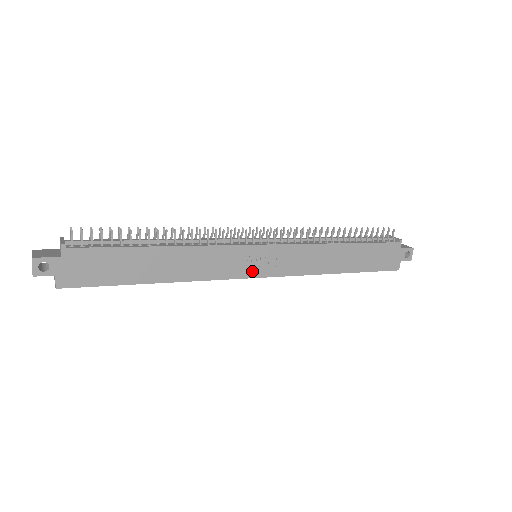
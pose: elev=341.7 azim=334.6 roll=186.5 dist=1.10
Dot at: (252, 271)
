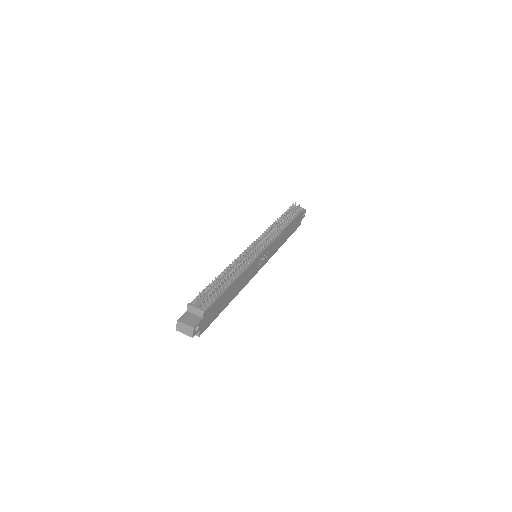
Dot at: (259, 267)
